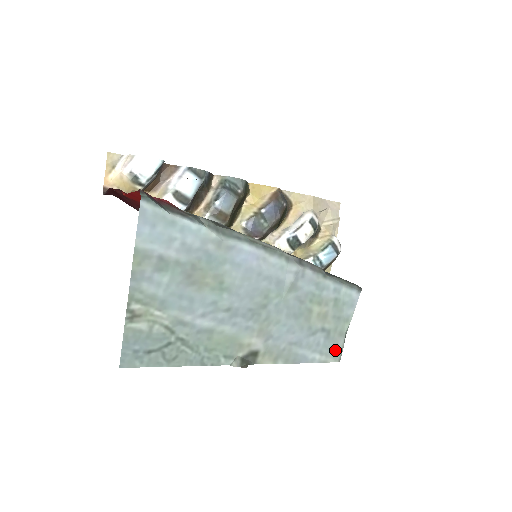
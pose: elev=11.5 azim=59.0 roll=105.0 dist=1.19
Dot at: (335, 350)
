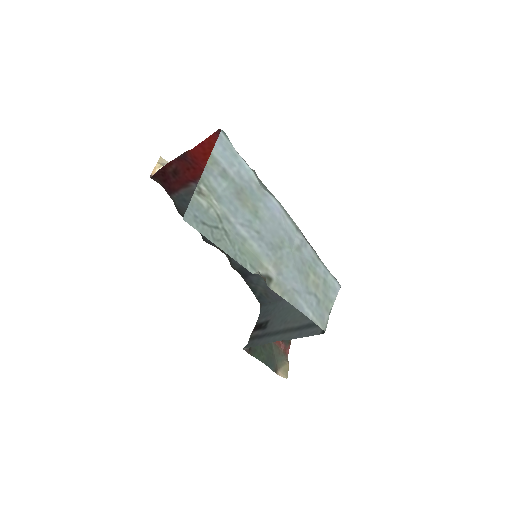
Dot at: (322, 319)
